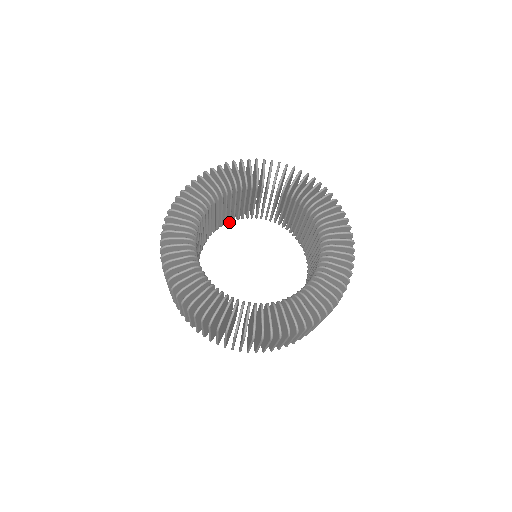
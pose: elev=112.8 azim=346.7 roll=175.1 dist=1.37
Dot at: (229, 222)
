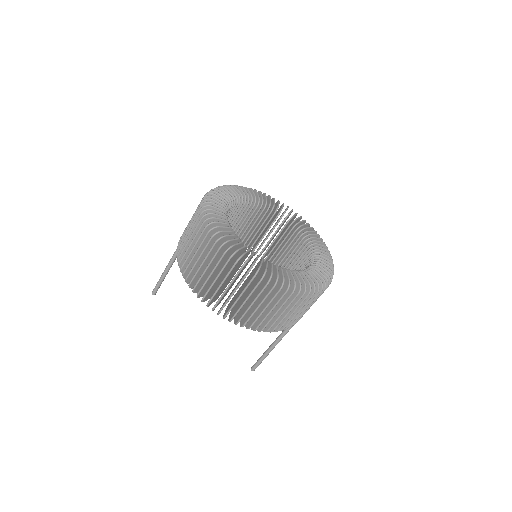
Dot at: occluded
